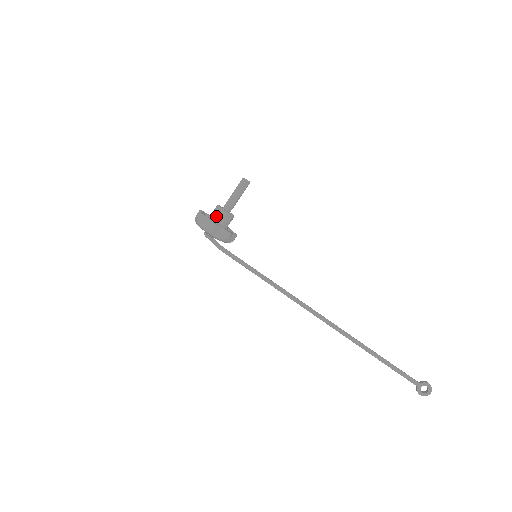
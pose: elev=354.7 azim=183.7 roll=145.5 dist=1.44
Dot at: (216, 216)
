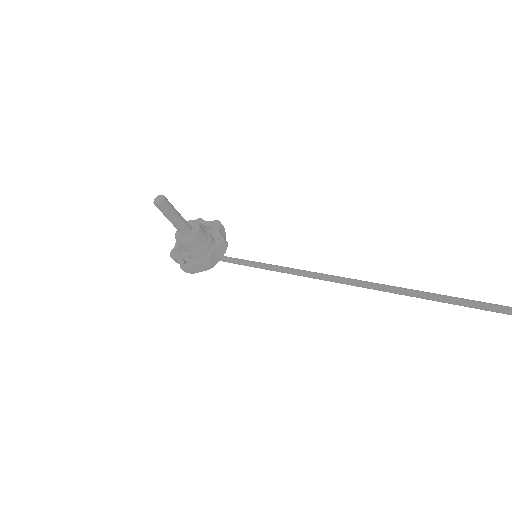
Dot at: occluded
